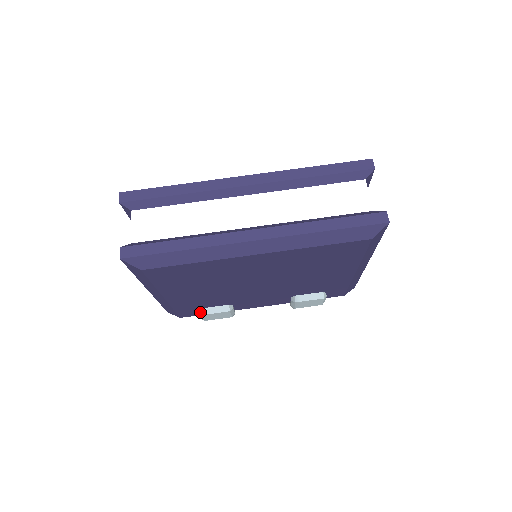
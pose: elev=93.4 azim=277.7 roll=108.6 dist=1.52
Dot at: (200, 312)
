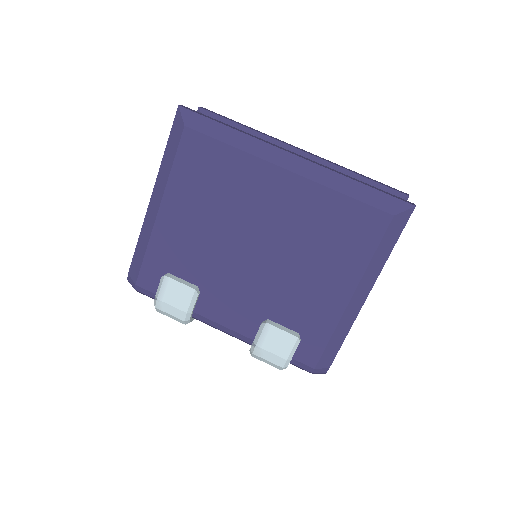
Dot at: (166, 274)
